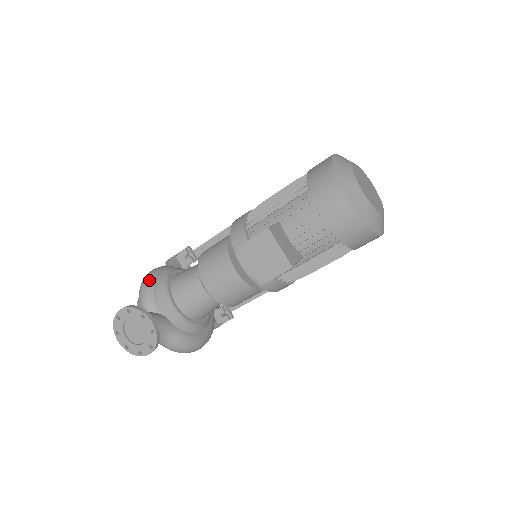
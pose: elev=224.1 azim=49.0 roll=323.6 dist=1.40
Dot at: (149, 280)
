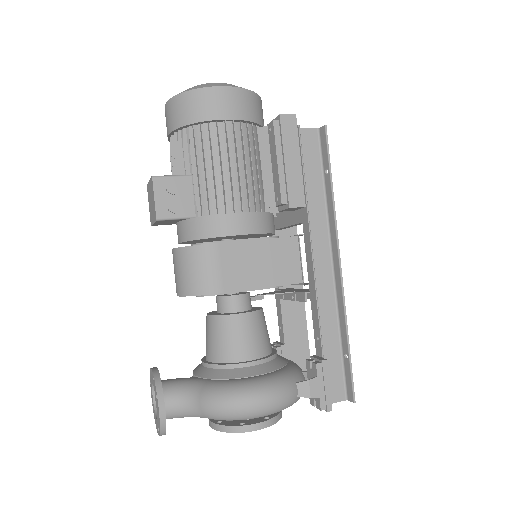
Dot at: occluded
